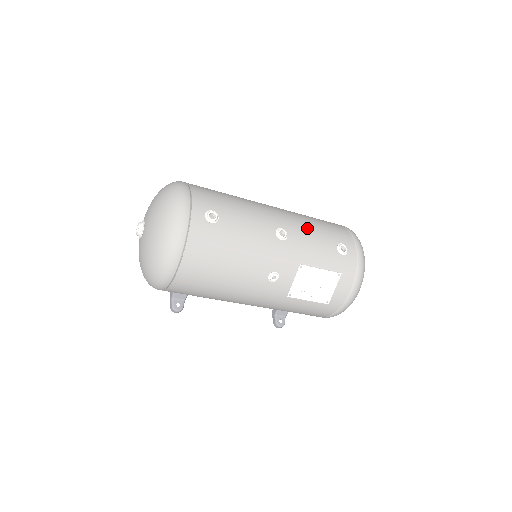
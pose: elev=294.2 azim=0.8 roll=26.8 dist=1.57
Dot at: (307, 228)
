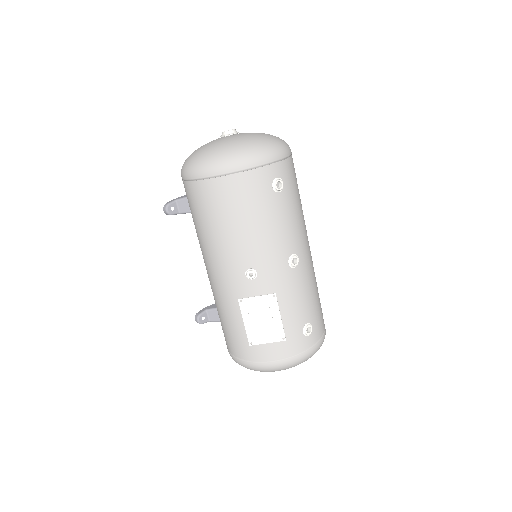
Dot at: (309, 285)
